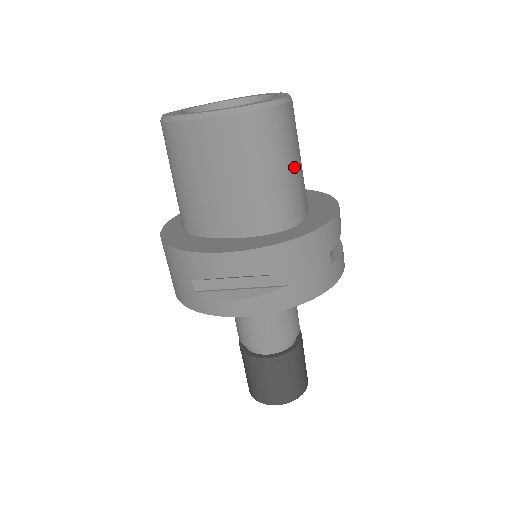
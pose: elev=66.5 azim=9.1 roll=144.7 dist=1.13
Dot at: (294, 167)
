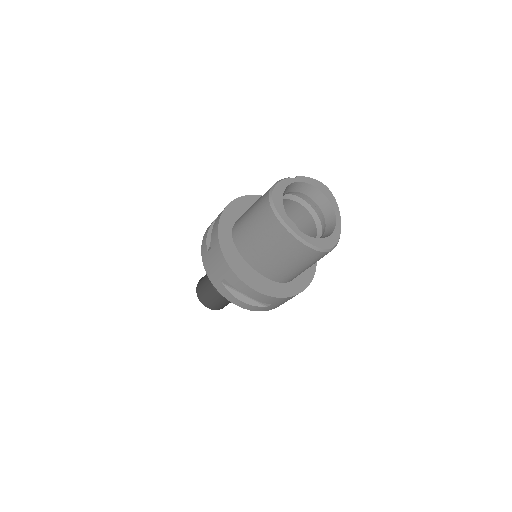
Dot at: occluded
